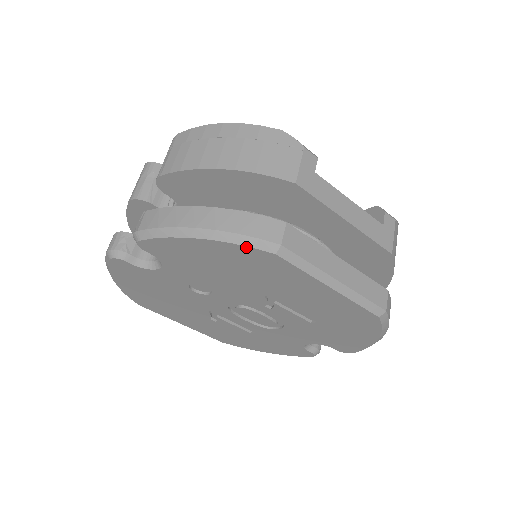
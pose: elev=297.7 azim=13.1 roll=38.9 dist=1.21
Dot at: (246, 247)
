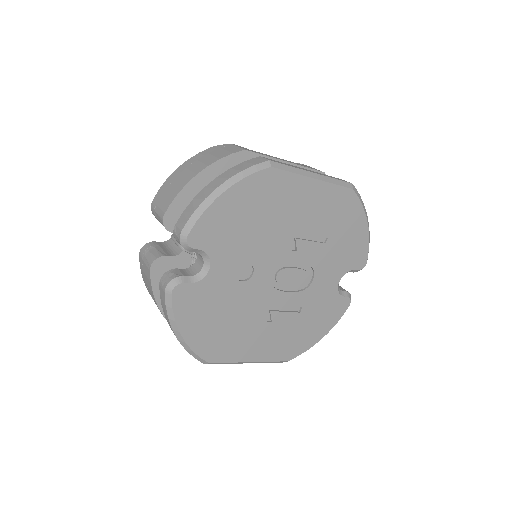
Dot at: (253, 175)
